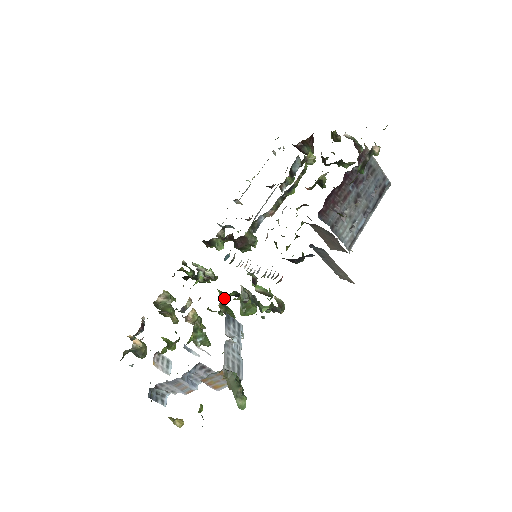
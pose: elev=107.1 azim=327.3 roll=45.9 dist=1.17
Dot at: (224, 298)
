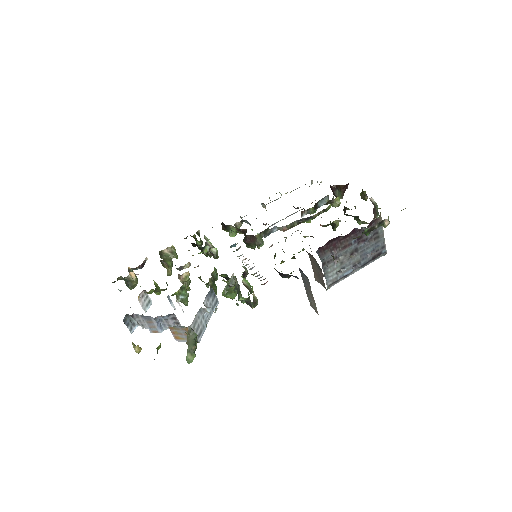
Dot at: (216, 275)
